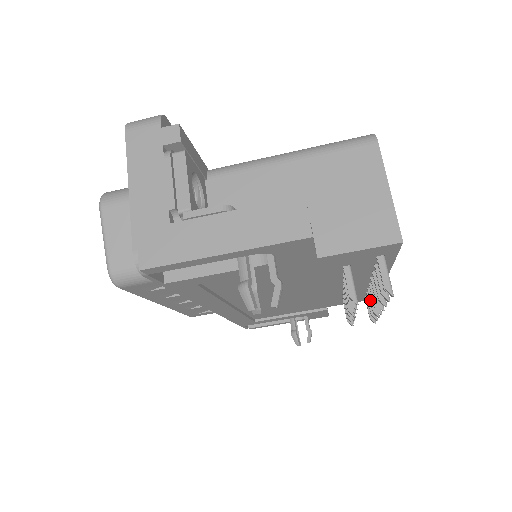
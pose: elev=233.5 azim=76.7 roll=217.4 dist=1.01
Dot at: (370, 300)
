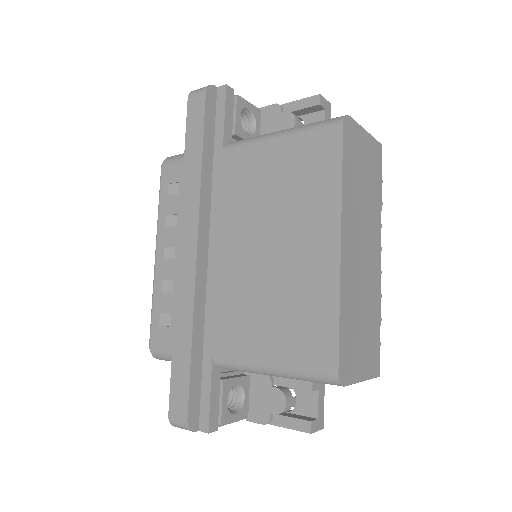
Dot at: occluded
